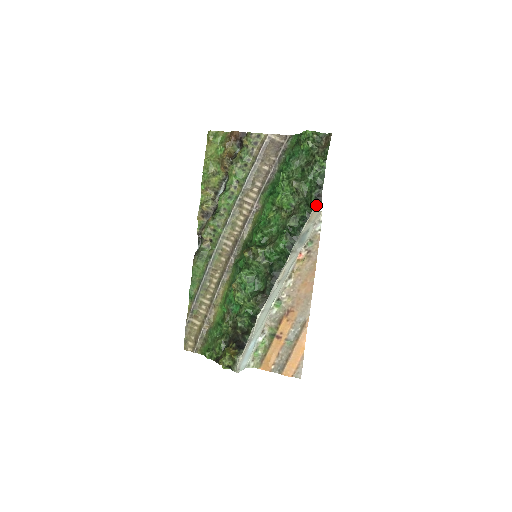
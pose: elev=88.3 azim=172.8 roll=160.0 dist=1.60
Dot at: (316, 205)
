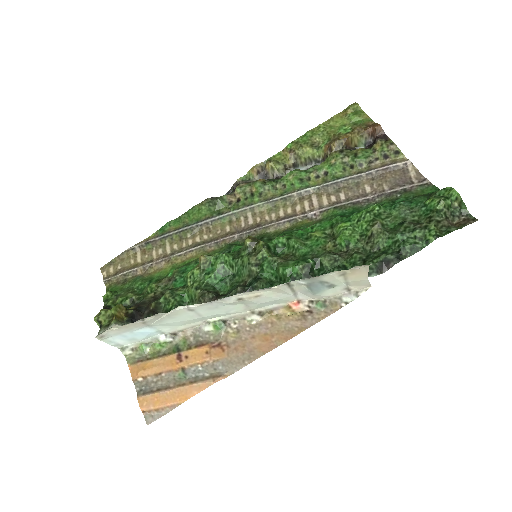
Dot at: (372, 270)
